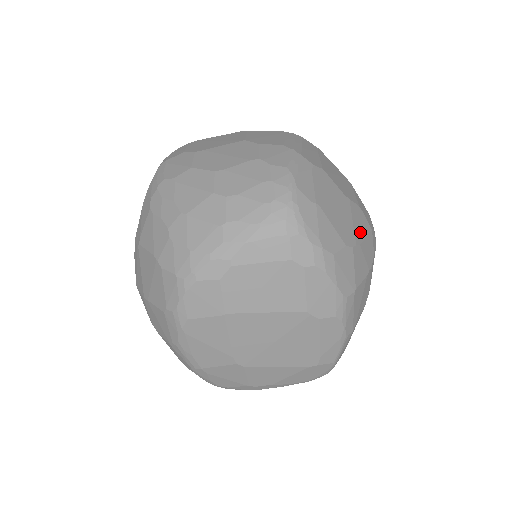
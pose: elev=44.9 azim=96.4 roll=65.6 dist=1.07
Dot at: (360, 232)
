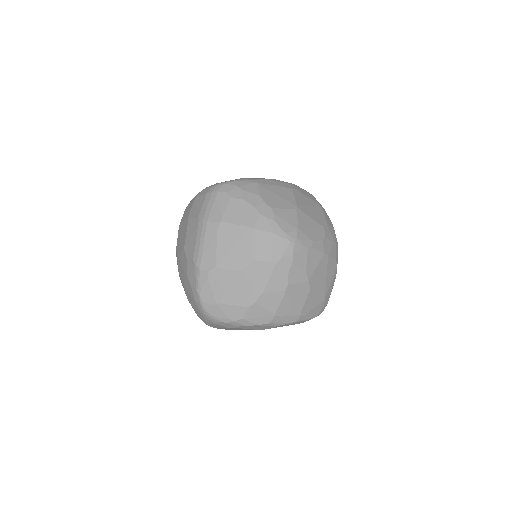
Dot at: (261, 282)
